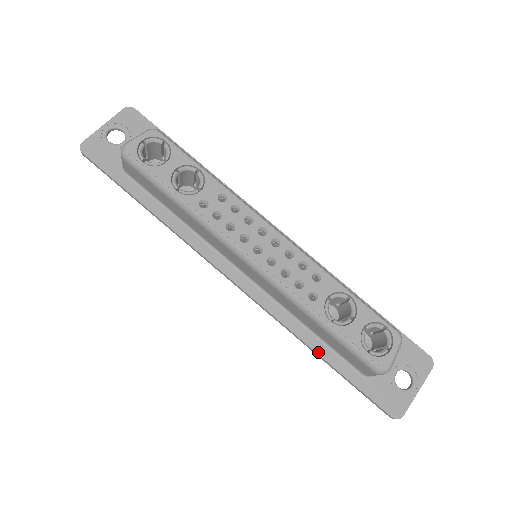
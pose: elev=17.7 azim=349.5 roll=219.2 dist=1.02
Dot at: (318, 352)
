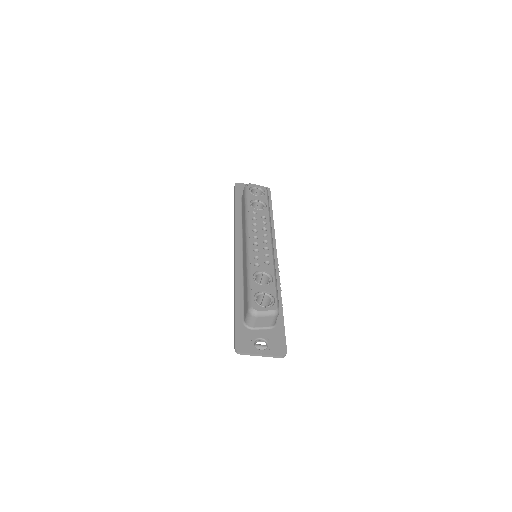
Dot at: (236, 297)
